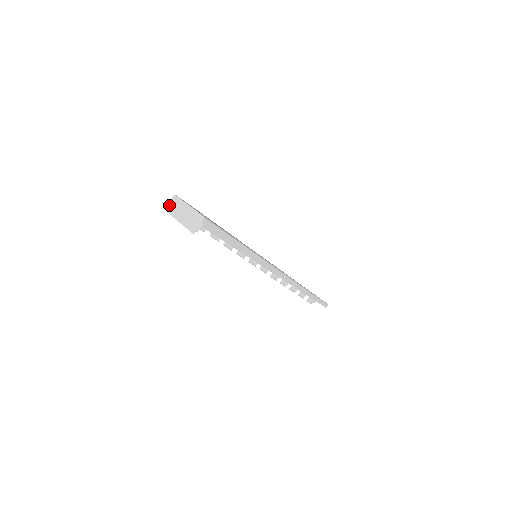
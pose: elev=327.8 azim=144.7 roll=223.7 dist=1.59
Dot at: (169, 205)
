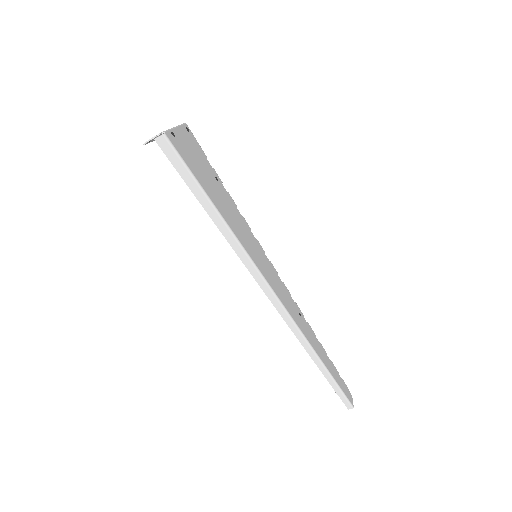
Dot at: occluded
